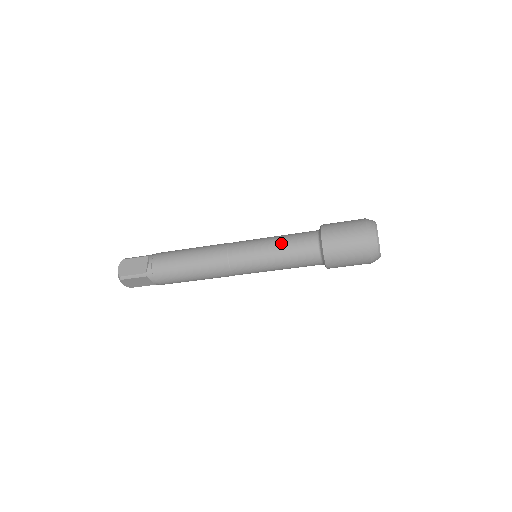
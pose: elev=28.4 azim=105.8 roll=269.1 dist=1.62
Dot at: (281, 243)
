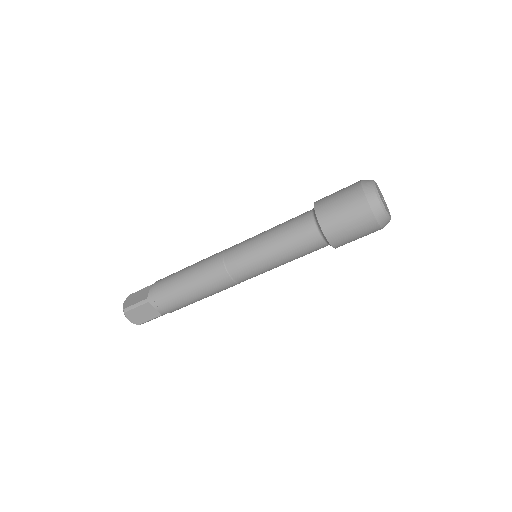
Dot at: (275, 229)
